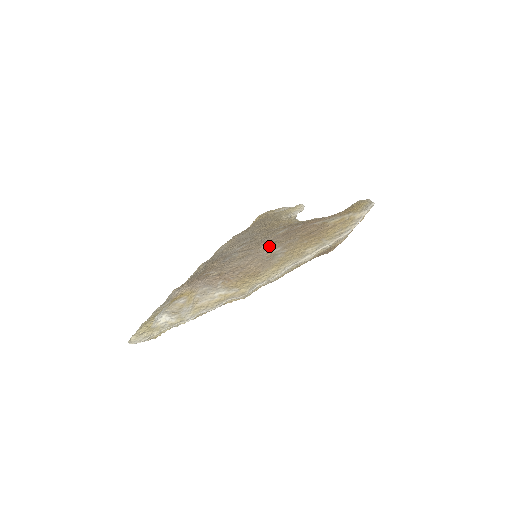
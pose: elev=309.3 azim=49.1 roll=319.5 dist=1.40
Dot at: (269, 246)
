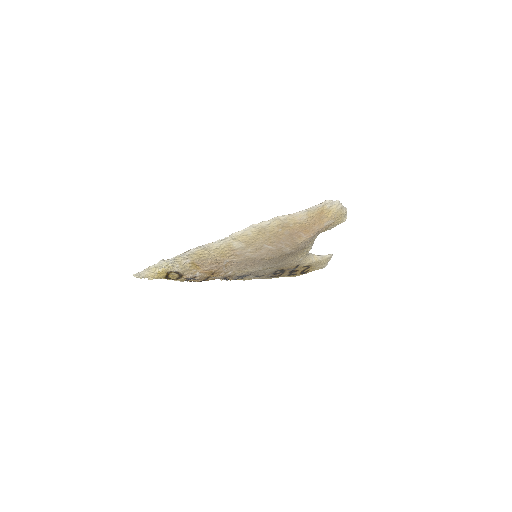
Dot at: occluded
